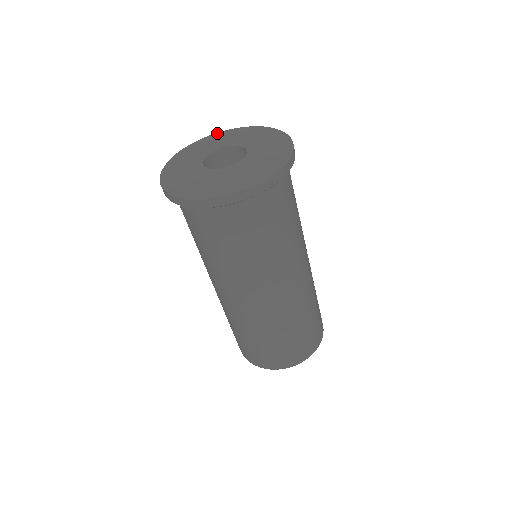
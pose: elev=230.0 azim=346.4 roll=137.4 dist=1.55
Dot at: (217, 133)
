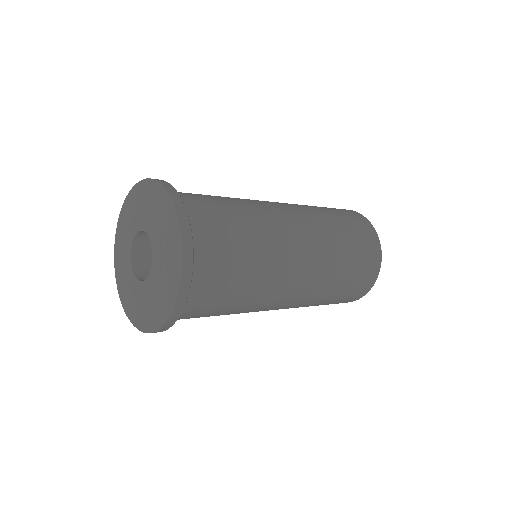
Dot at: (120, 214)
